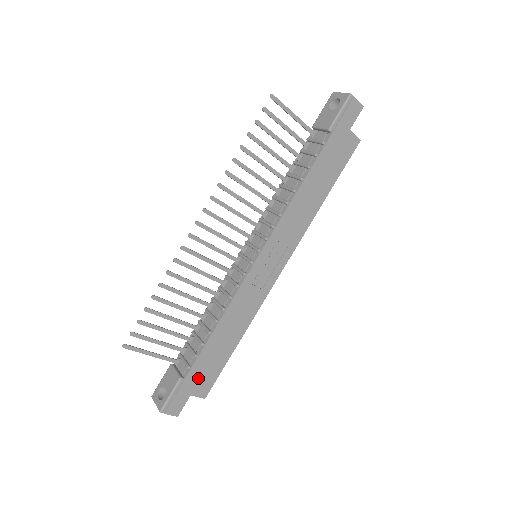
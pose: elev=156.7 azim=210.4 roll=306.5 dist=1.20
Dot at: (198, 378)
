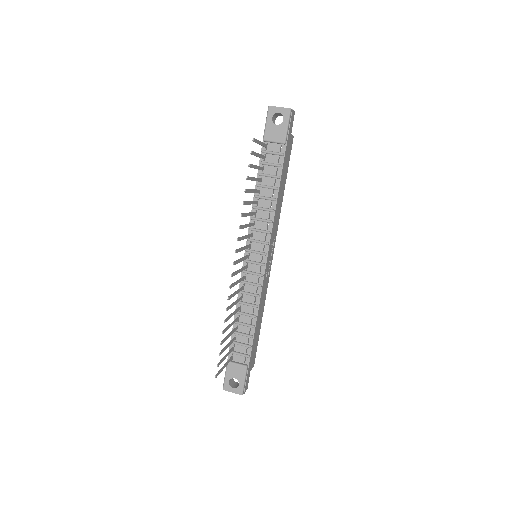
Dot at: (252, 358)
